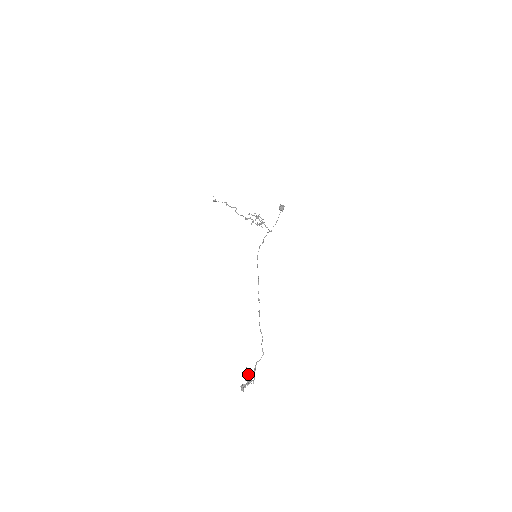
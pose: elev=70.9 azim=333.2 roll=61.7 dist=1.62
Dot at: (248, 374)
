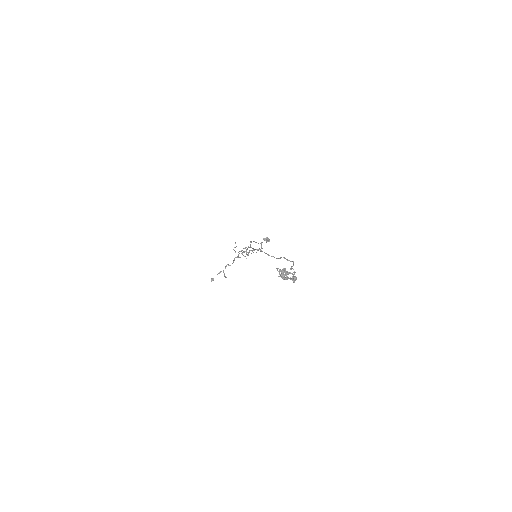
Dot at: occluded
